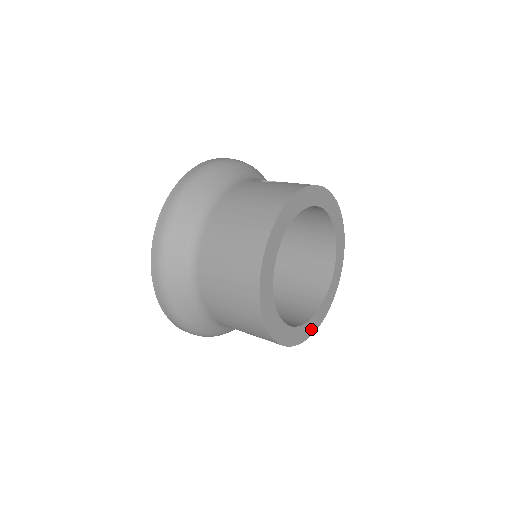
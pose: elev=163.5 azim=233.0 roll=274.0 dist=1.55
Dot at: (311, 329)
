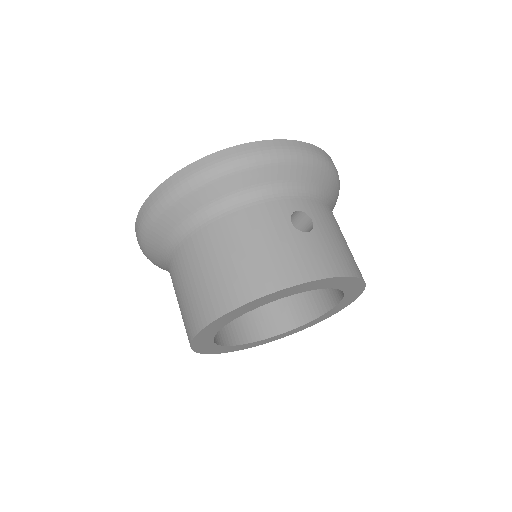
Dot at: (263, 342)
